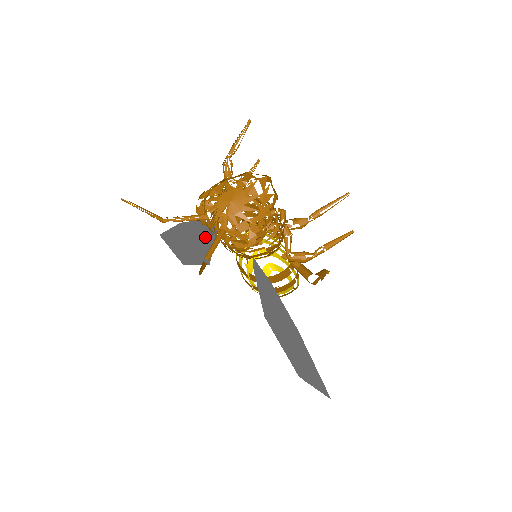
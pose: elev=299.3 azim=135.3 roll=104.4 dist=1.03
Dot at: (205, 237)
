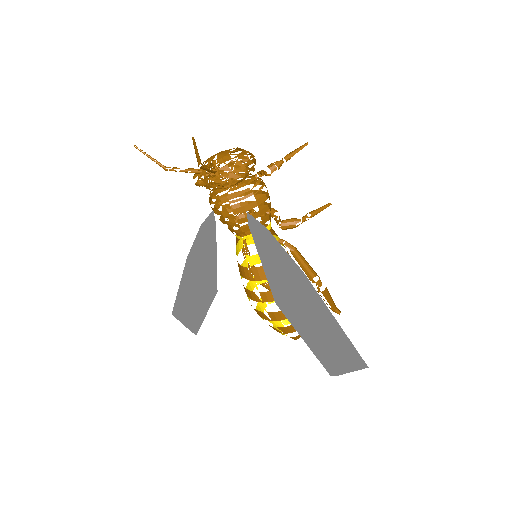
Dot at: (208, 246)
